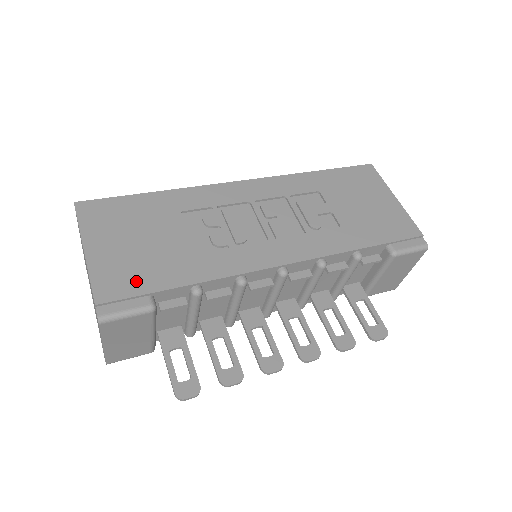
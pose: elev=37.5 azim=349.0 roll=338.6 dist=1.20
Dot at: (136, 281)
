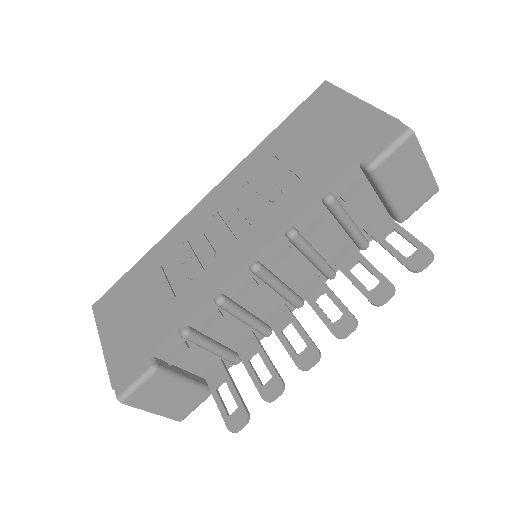
Dot at: (136, 351)
